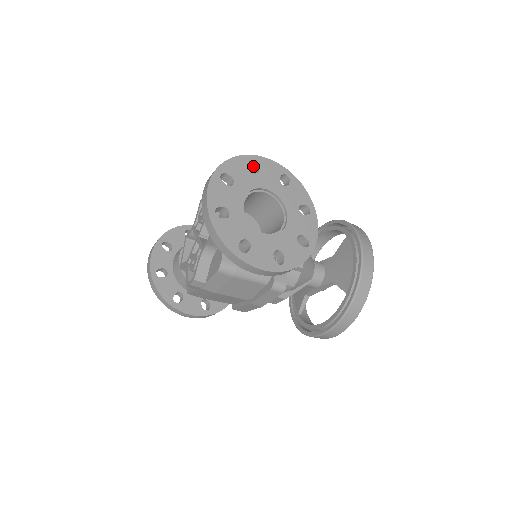
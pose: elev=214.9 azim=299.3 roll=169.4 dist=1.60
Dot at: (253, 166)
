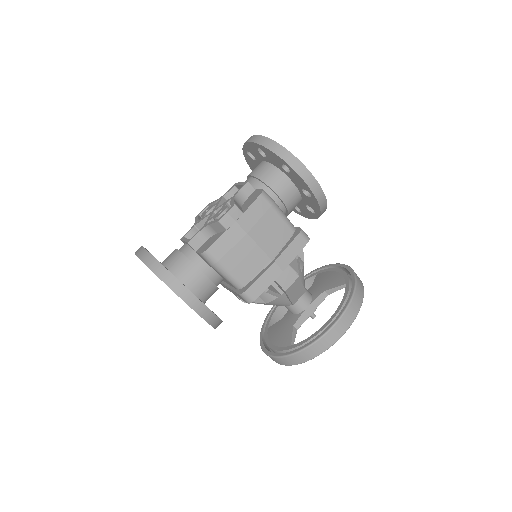
Dot at: occluded
